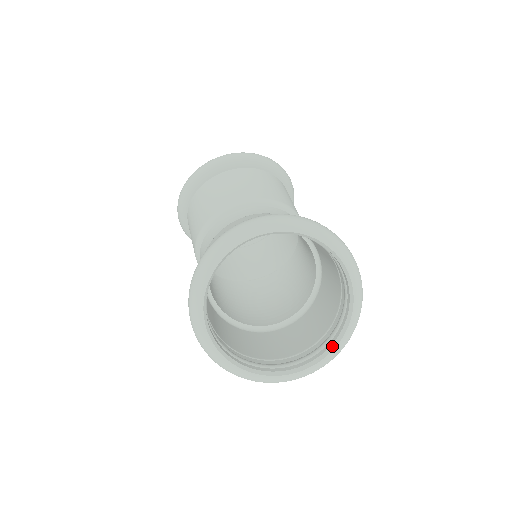
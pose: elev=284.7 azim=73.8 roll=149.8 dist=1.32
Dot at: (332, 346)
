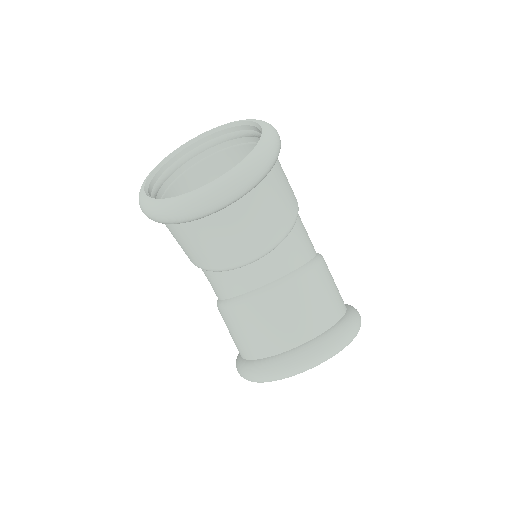
Dot at: occluded
